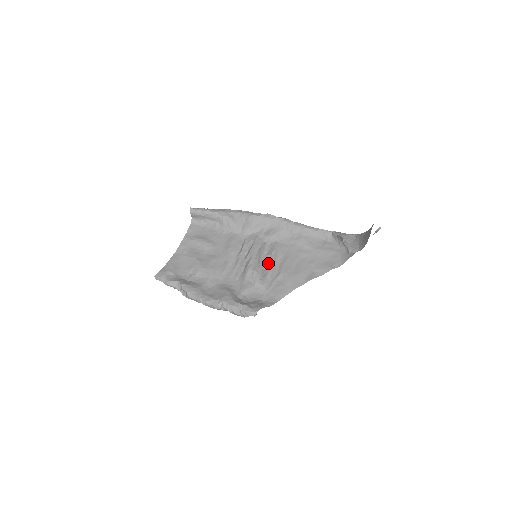
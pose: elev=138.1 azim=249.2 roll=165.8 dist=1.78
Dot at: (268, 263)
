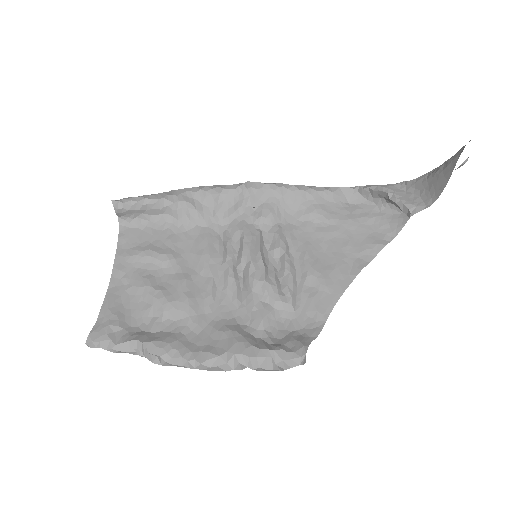
Dot at: (279, 263)
